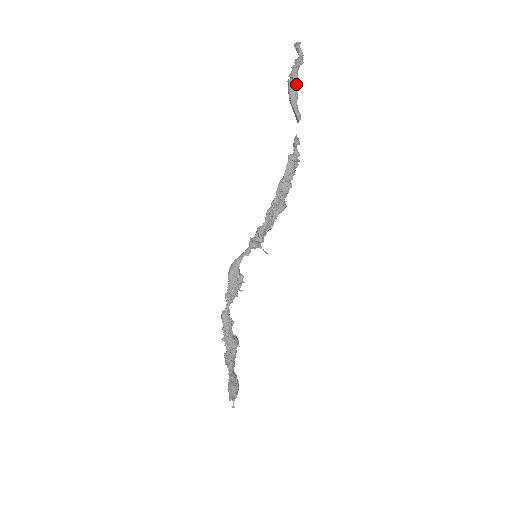
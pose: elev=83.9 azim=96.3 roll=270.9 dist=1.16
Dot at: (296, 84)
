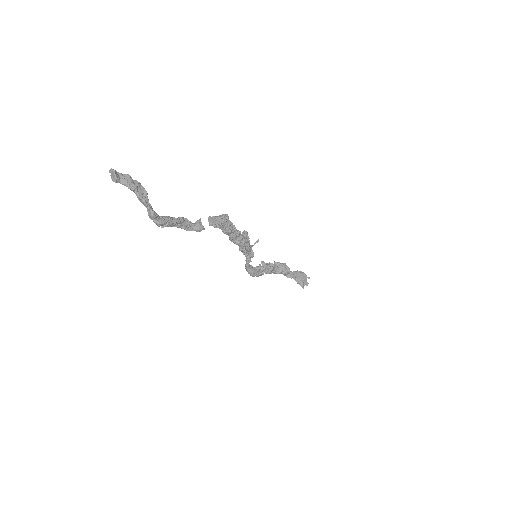
Dot at: (171, 225)
